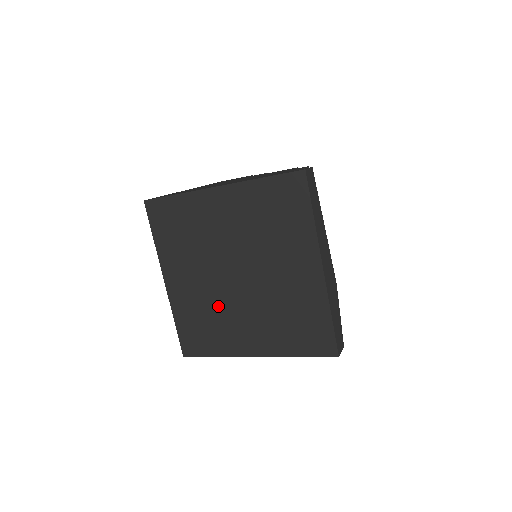
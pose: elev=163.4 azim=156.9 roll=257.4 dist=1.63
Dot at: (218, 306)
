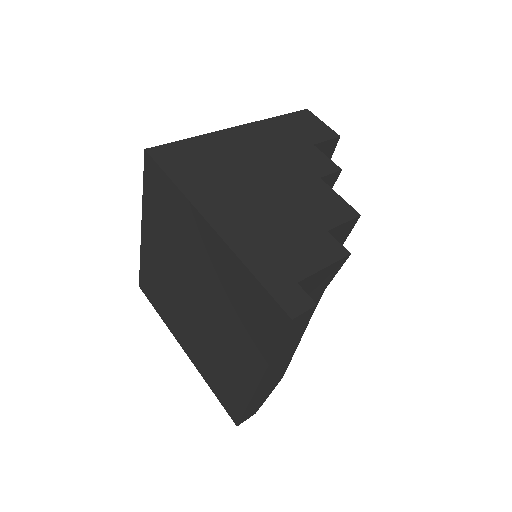
Dot at: (173, 295)
